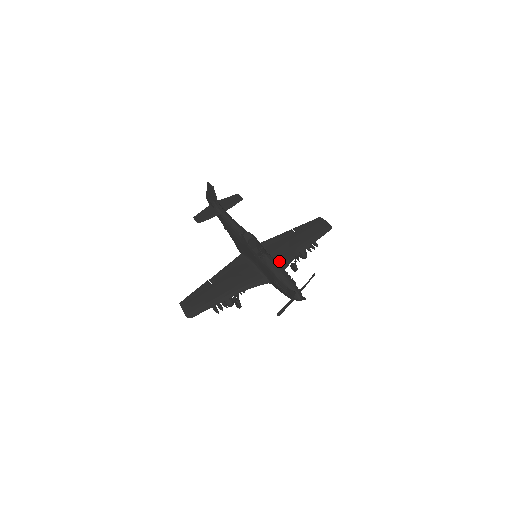
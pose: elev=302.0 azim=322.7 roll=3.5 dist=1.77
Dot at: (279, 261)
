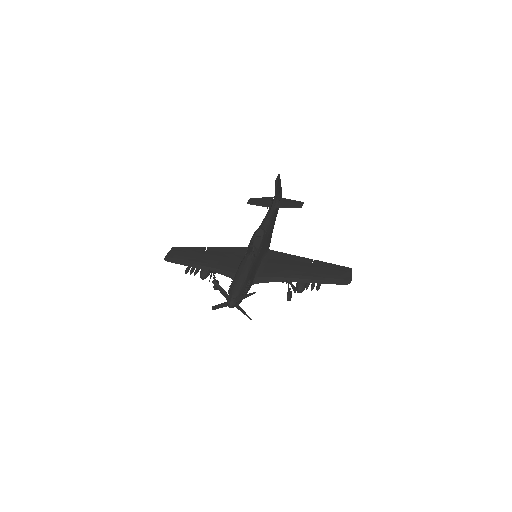
Dot at: (266, 273)
